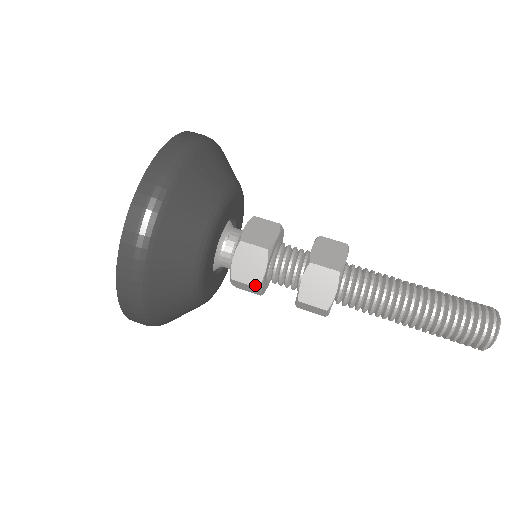
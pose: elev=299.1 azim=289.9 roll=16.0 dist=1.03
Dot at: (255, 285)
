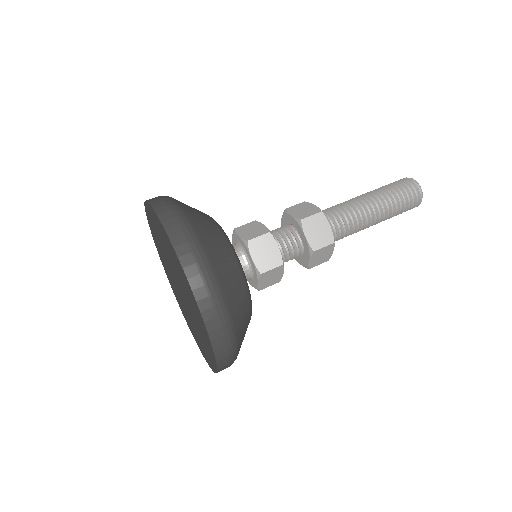
Dot at: (280, 264)
